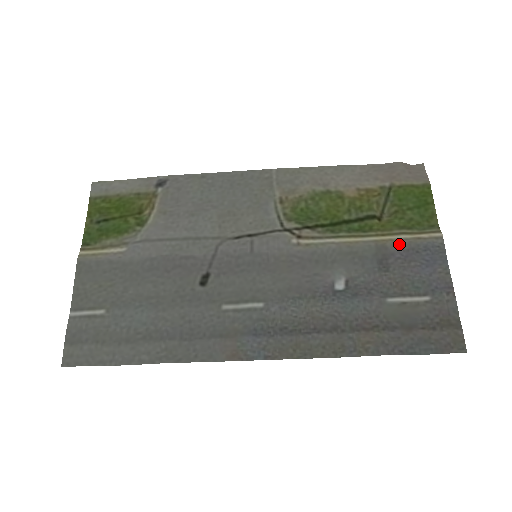
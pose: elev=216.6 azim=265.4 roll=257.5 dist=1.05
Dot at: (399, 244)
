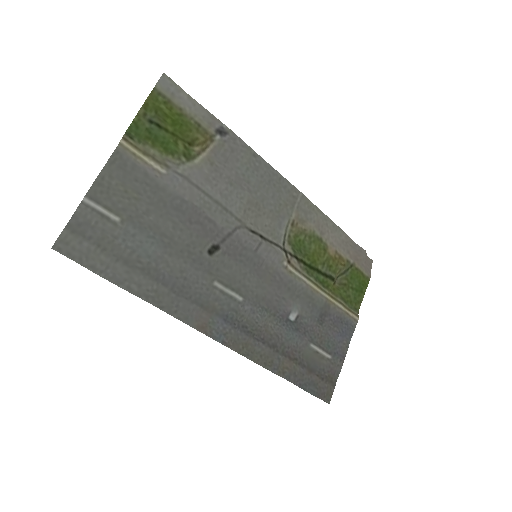
Dot at: (337, 310)
